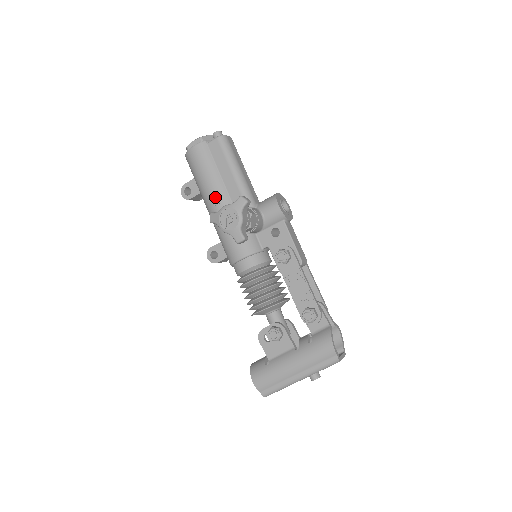
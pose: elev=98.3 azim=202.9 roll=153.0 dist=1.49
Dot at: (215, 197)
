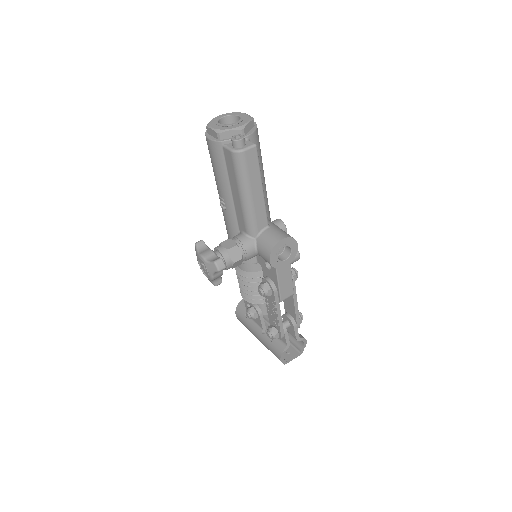
Dot at: (222, 202)
